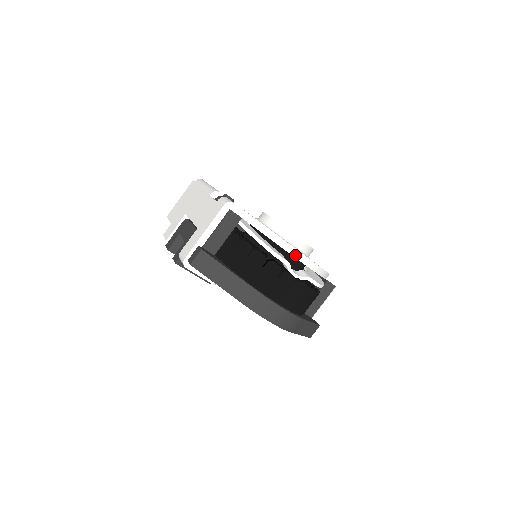
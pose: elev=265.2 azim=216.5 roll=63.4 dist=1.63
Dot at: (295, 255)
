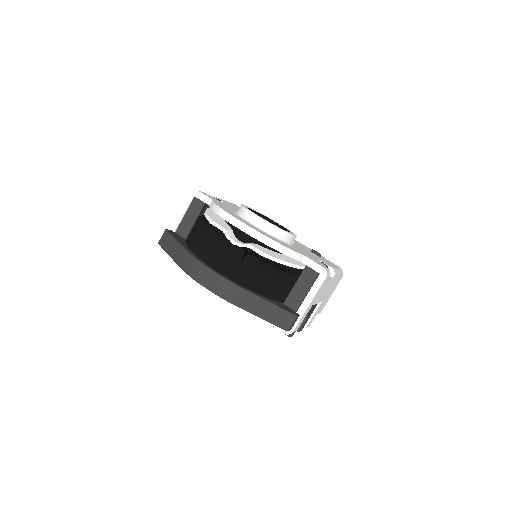
Dot at: (229, 220)
